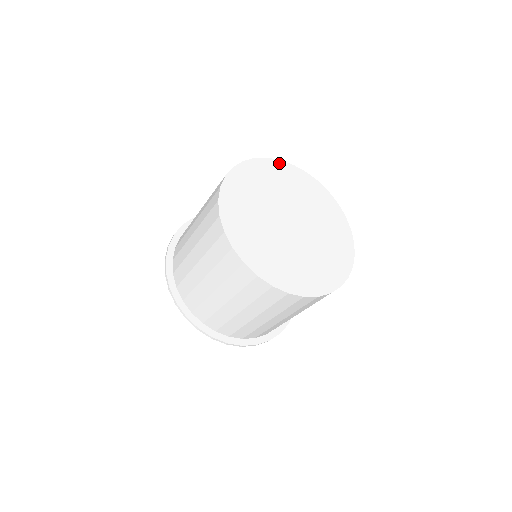
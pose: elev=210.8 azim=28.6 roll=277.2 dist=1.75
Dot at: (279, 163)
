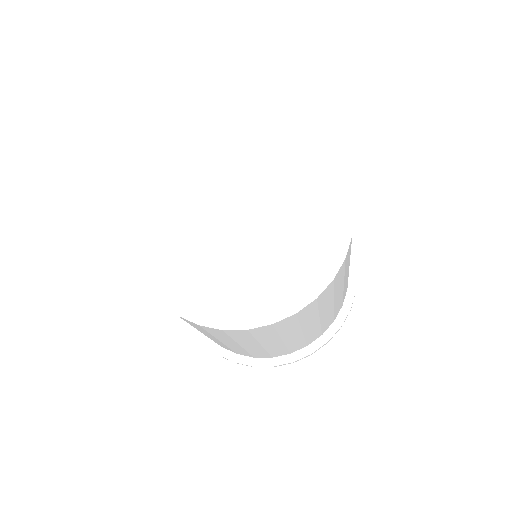
Dot at: (176, 160)
